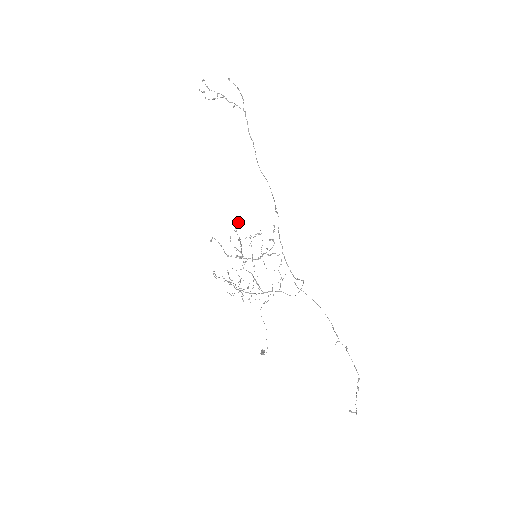
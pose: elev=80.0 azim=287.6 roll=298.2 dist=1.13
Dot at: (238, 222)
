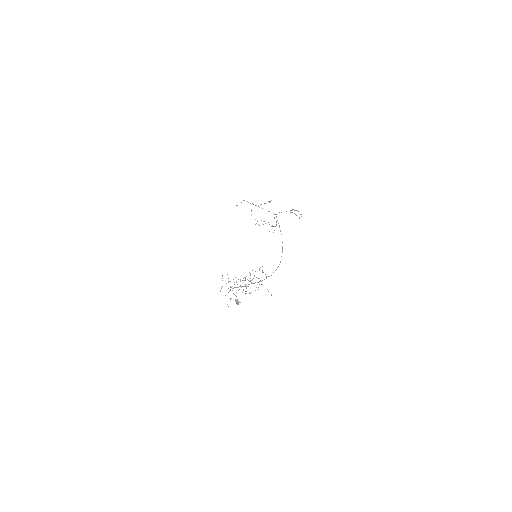
Dot at: occluded
